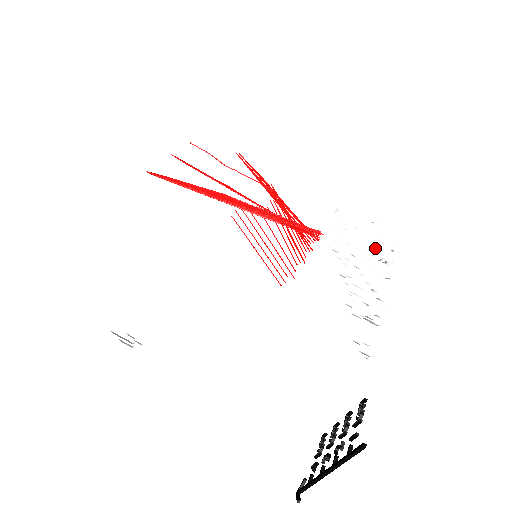
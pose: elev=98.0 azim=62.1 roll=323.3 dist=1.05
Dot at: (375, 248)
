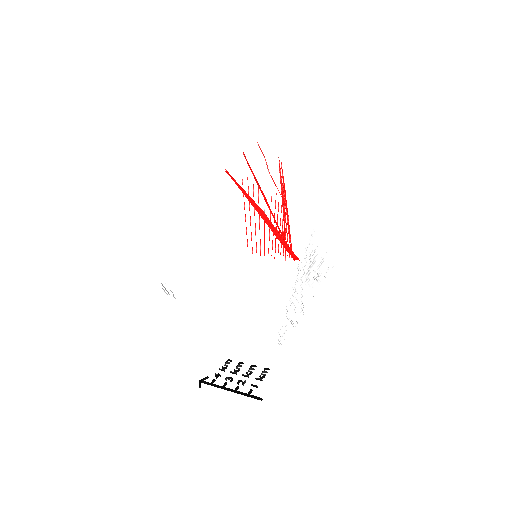
Dot at: occluded
